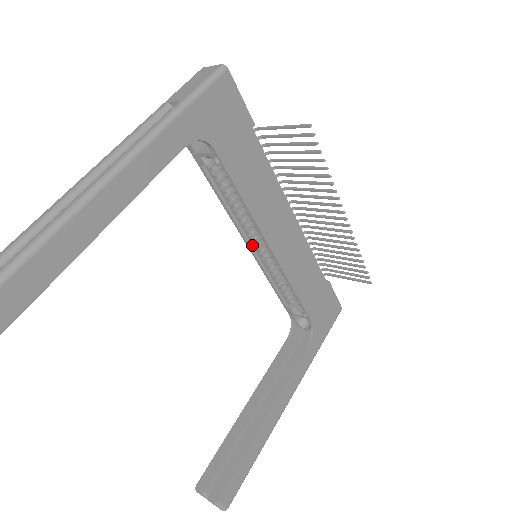
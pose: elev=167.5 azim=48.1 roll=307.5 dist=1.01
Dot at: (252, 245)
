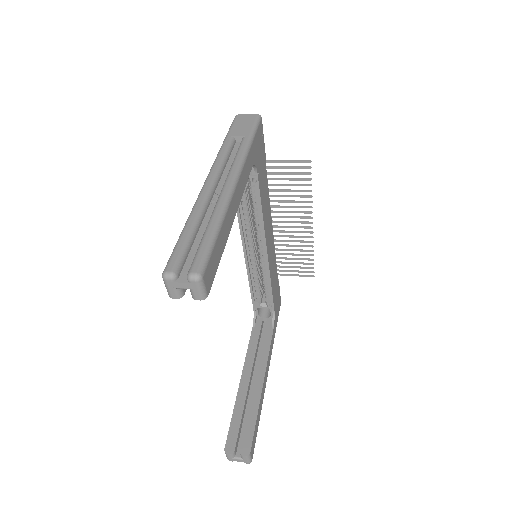
Dot at: (246, 249)
